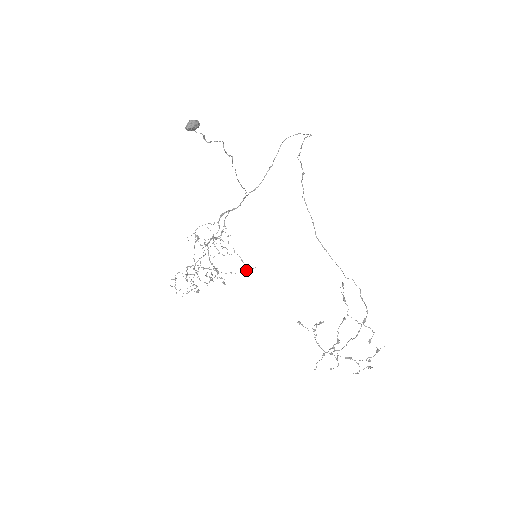
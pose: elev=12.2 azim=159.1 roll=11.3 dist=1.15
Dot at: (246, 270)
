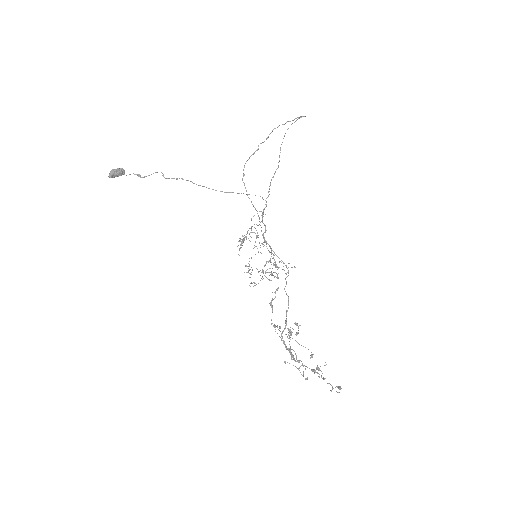
Dot at: occluded
